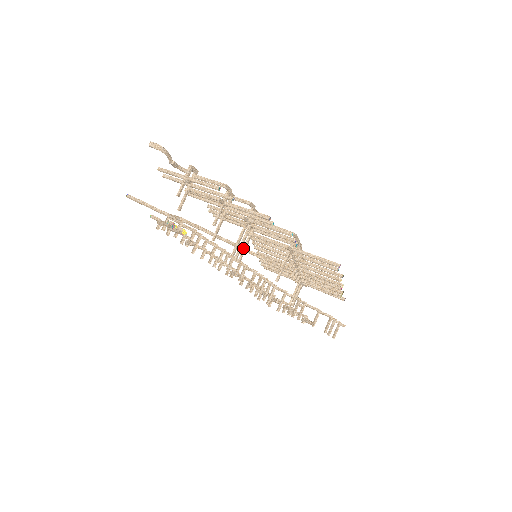
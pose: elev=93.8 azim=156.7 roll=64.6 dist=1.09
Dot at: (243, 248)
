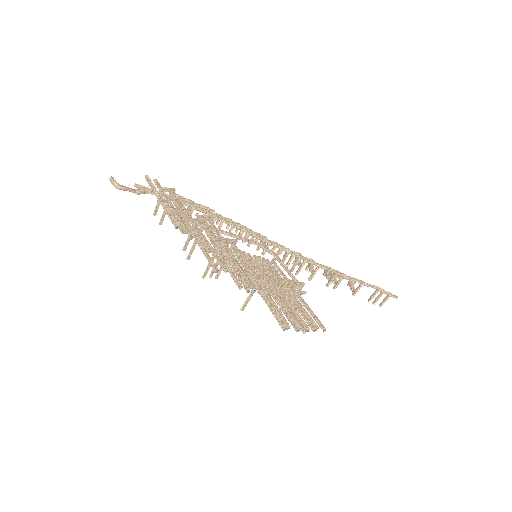
Dot at: (220, 267)
